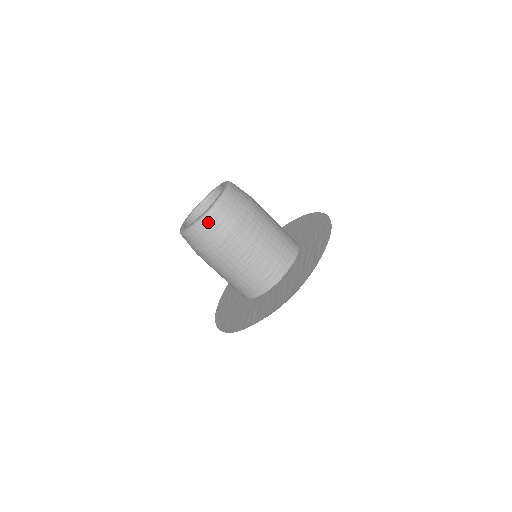
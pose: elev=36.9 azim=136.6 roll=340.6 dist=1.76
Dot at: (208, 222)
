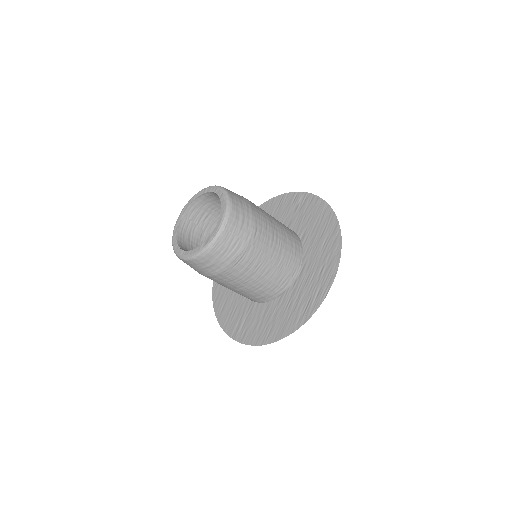
Dot at: (197, 263)
